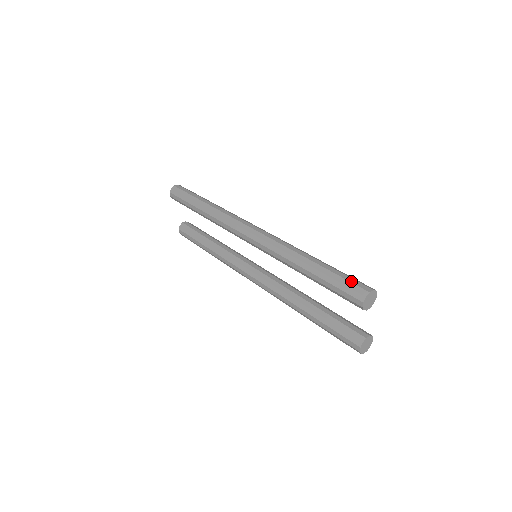
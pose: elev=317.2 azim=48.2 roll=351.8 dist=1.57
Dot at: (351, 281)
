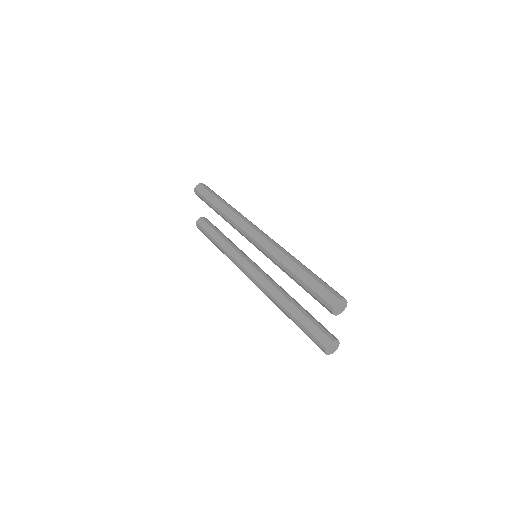
Dot at: (327, 288)
